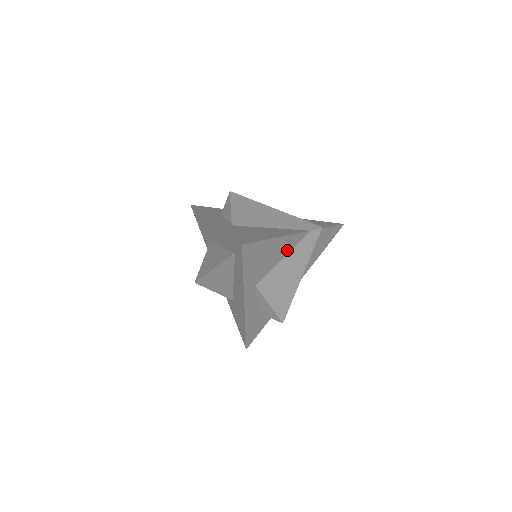
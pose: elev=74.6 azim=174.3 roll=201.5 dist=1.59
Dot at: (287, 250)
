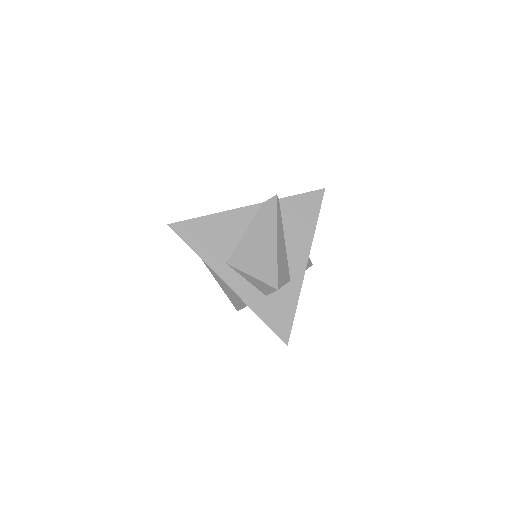
Dot at: (244, 225)
